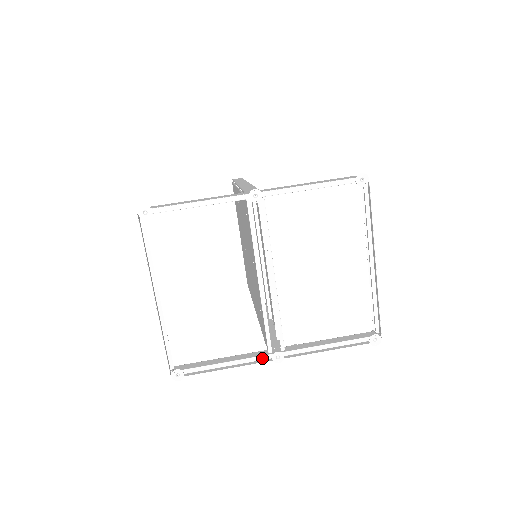
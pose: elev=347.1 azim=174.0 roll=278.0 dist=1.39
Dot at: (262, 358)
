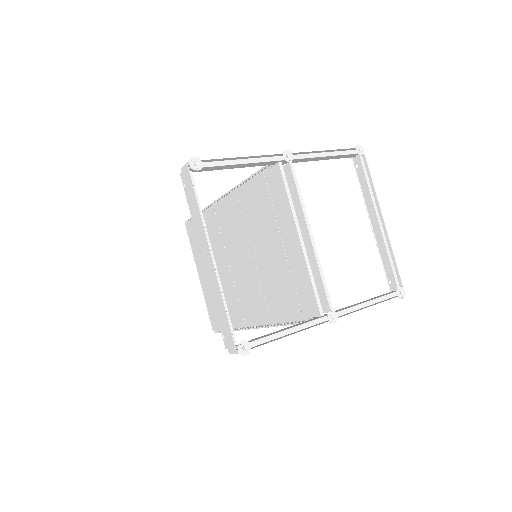
Dot at: (317, 322)
